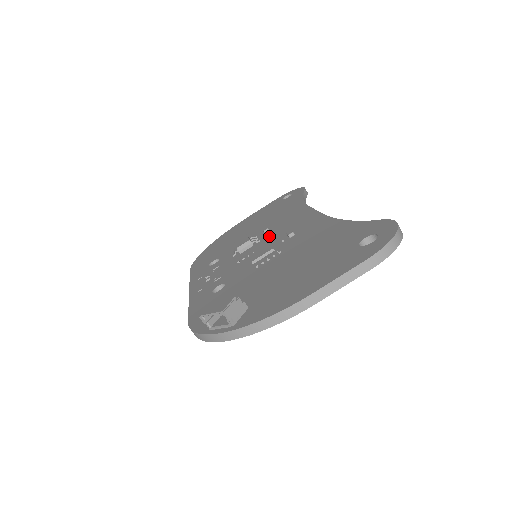
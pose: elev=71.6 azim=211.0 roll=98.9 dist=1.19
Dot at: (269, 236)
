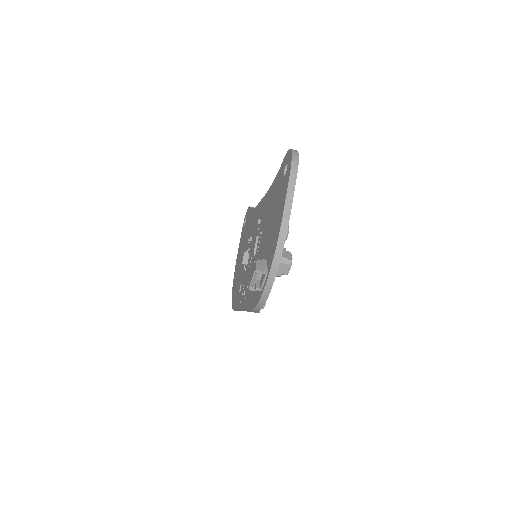
Dot at: (252, 240)
